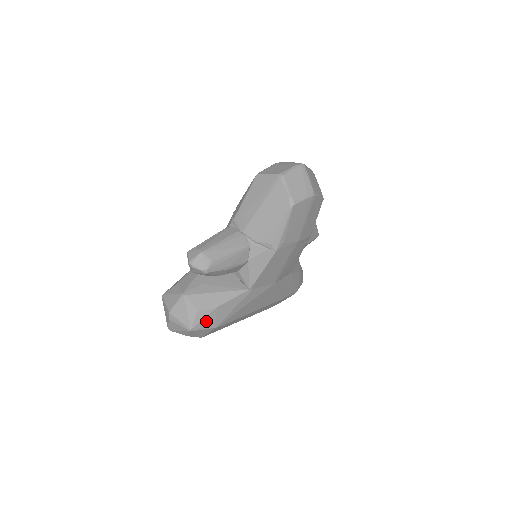
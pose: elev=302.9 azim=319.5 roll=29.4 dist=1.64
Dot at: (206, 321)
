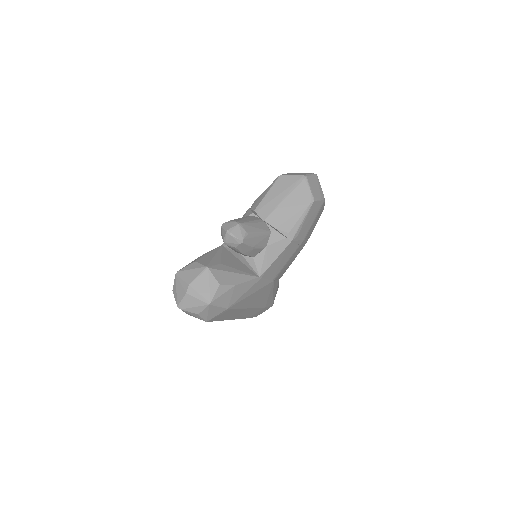
Dot at: (223, 298)
